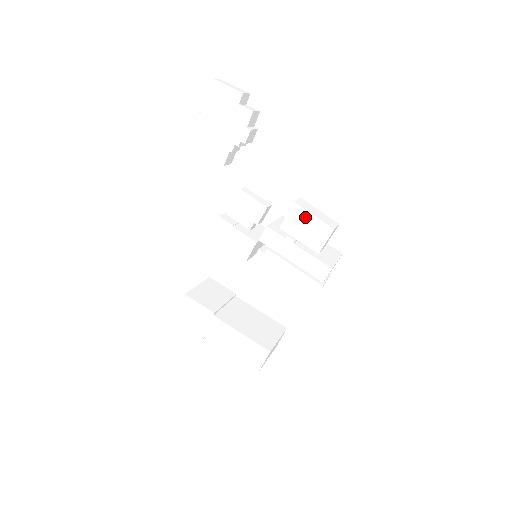
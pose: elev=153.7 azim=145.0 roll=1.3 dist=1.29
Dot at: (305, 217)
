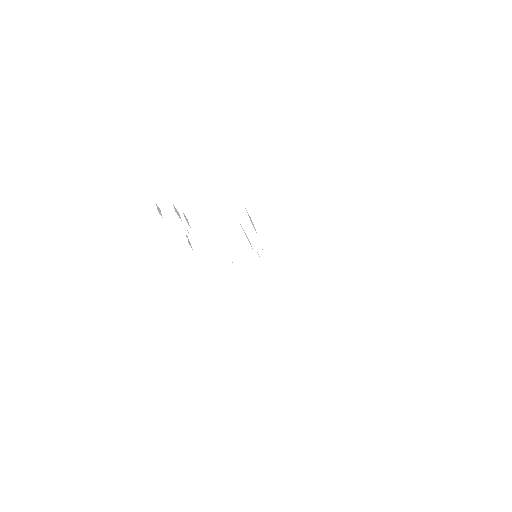
Dot at: (265, 217)
